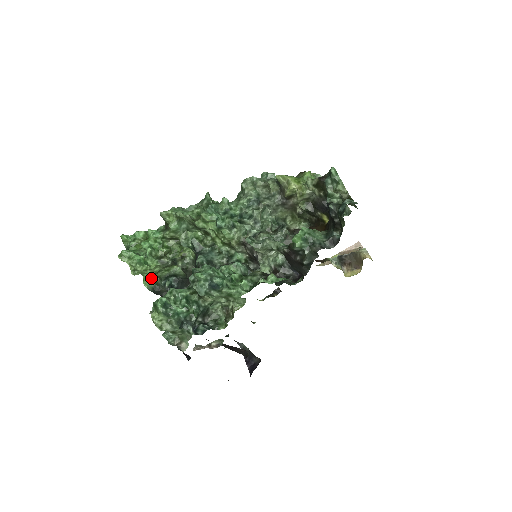
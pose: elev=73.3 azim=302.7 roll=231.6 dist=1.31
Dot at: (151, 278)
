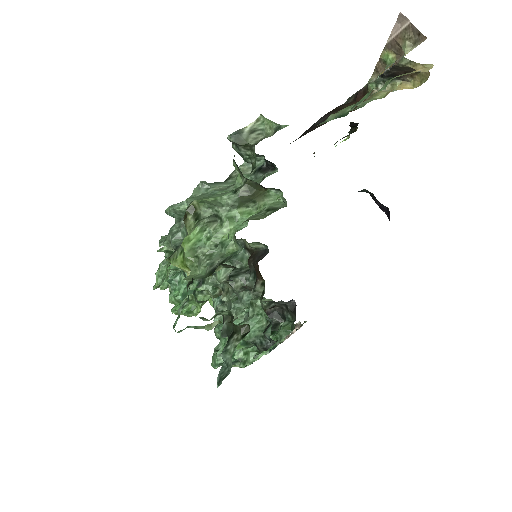
Dot at: (211, 298)
